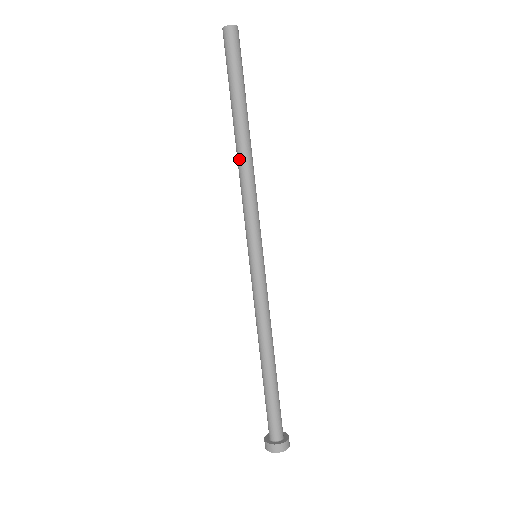
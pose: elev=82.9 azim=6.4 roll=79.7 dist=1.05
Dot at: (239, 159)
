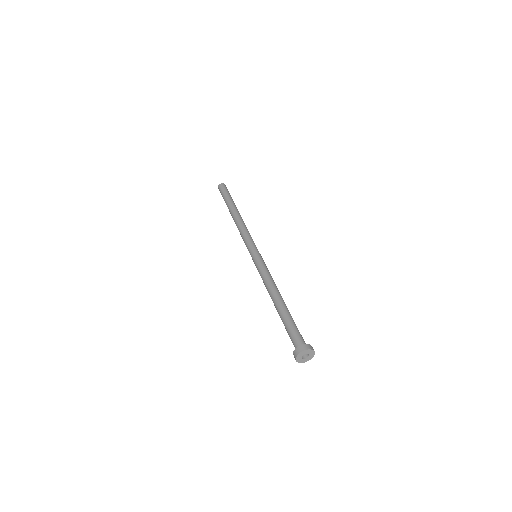
Dot at: (236, 220)
